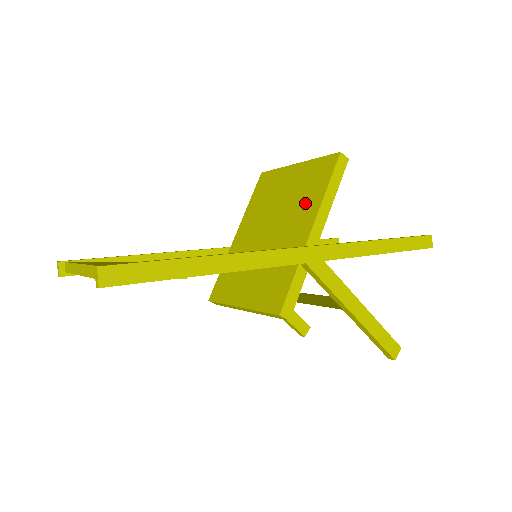
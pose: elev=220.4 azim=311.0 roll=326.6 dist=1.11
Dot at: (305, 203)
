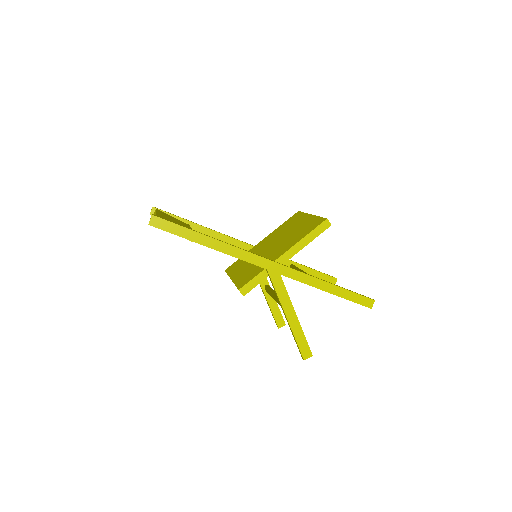
Dot at: (294, 238)
